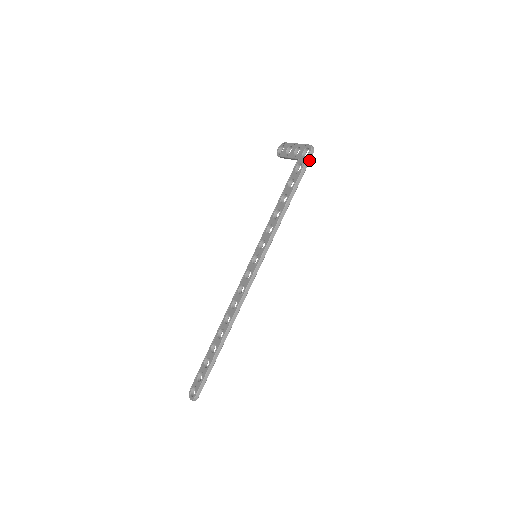
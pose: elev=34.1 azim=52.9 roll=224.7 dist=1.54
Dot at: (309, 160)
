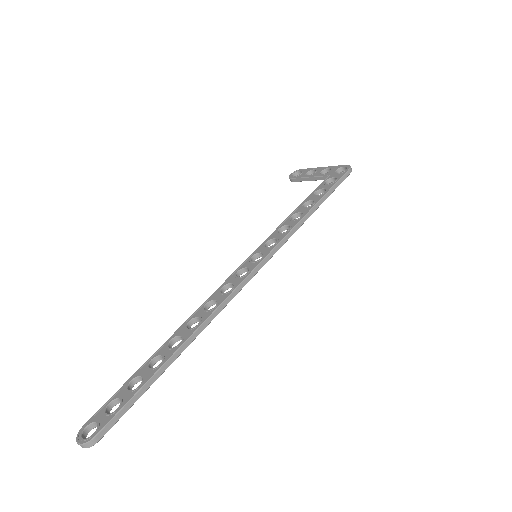
Dot at: (346, 176)
